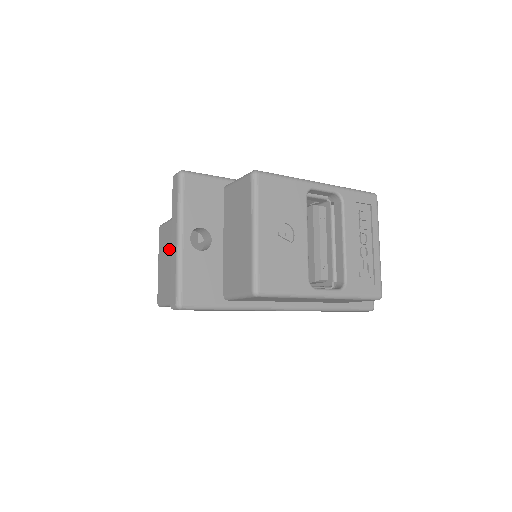
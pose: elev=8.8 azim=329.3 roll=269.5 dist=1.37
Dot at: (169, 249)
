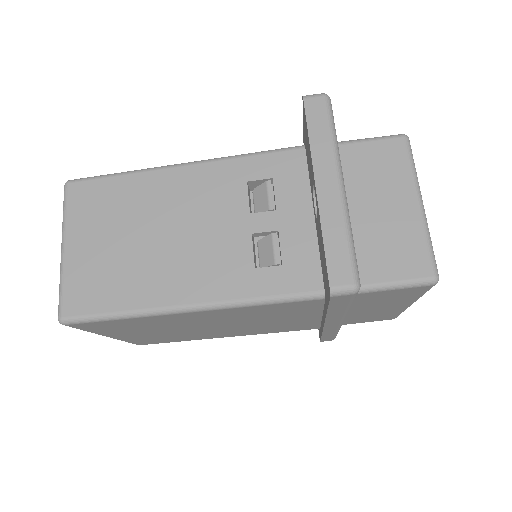
Dot at: (122, 220)
